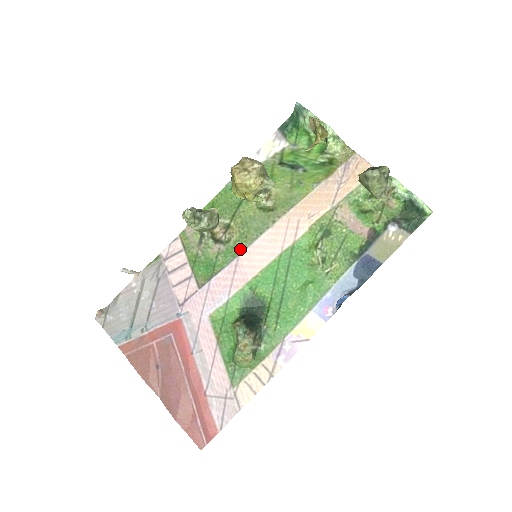
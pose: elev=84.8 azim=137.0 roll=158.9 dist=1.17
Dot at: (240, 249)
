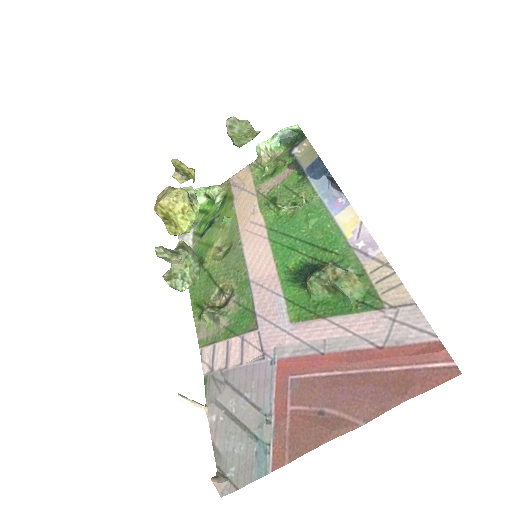
Dot at: (245, 278)
